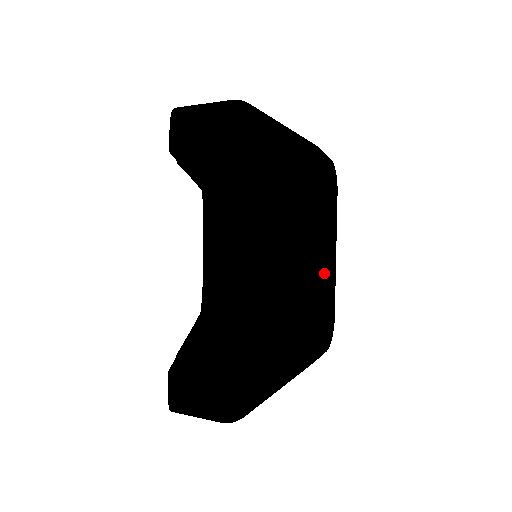
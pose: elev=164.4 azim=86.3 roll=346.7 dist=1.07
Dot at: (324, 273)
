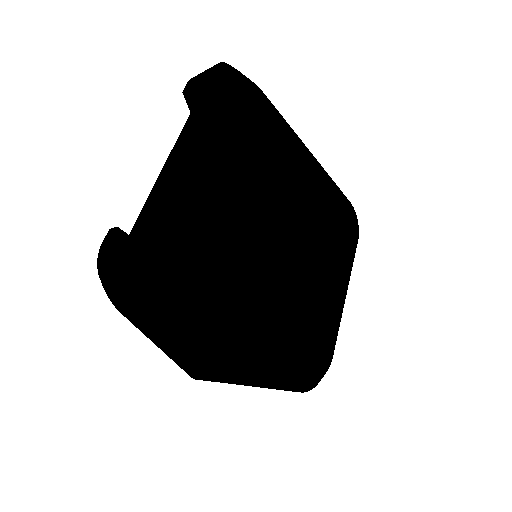
Dot at: (322, 290)
